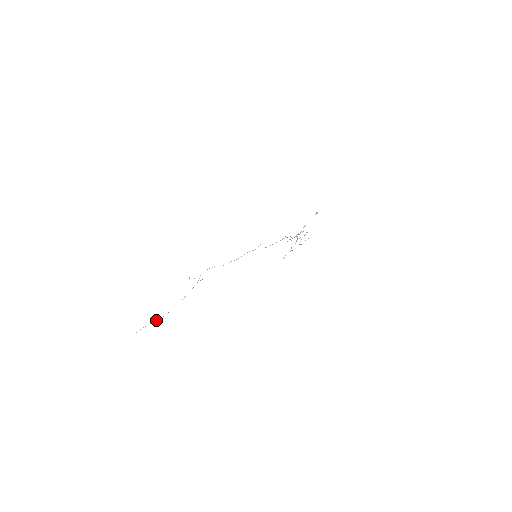
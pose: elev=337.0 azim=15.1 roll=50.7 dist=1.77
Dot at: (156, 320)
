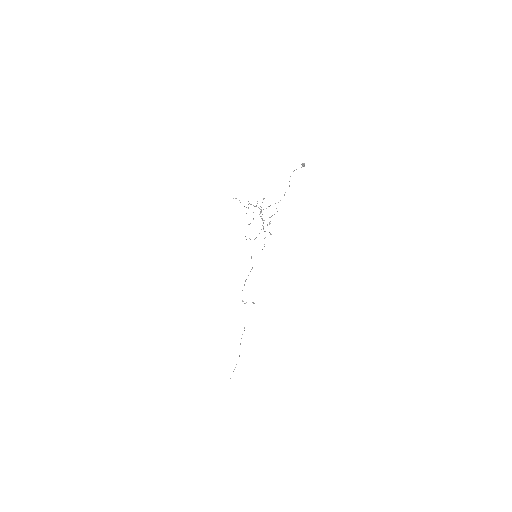
Dot at: occluded
